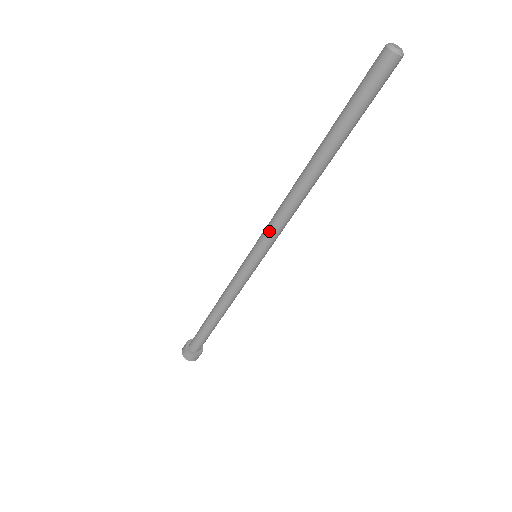
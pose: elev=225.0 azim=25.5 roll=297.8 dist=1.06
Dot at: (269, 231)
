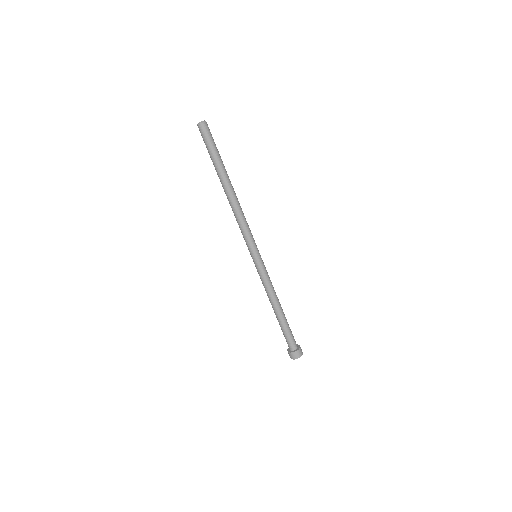
Dot at: (246, 235)
